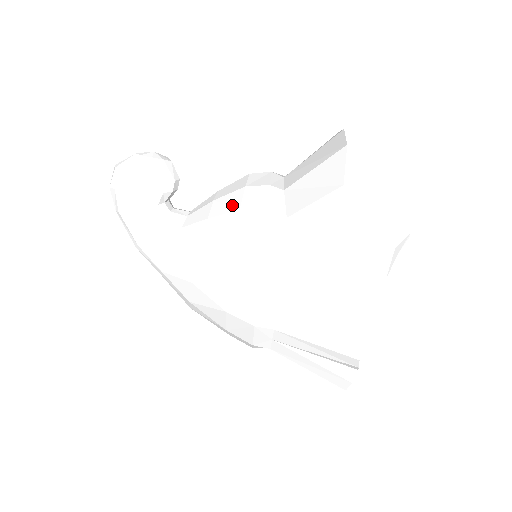
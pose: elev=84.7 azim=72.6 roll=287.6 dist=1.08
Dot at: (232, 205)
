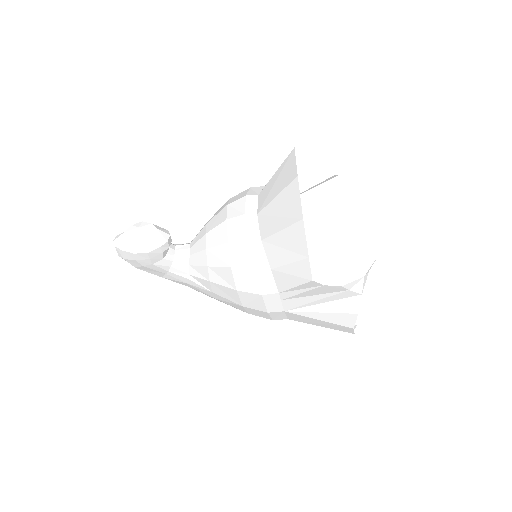
Dot at: (223, 260)
